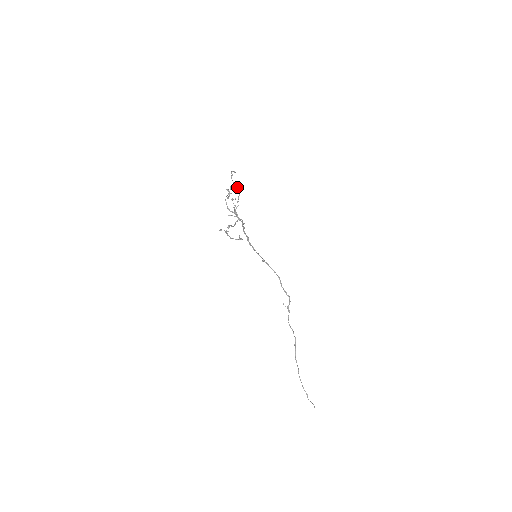
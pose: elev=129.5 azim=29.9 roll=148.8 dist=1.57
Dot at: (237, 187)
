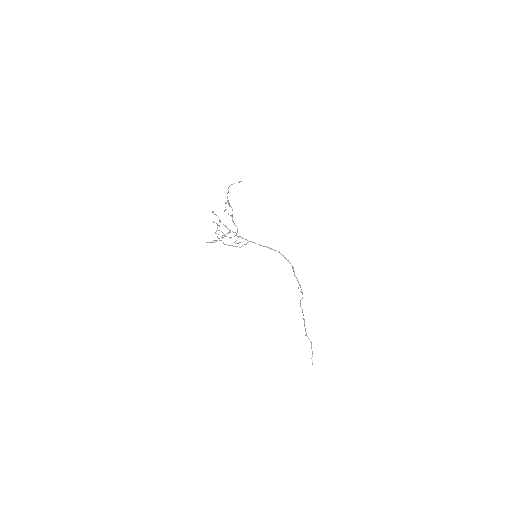
Dot at: (229, 205)
